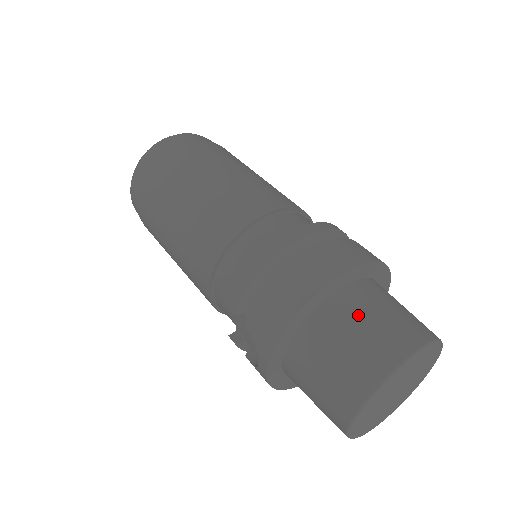
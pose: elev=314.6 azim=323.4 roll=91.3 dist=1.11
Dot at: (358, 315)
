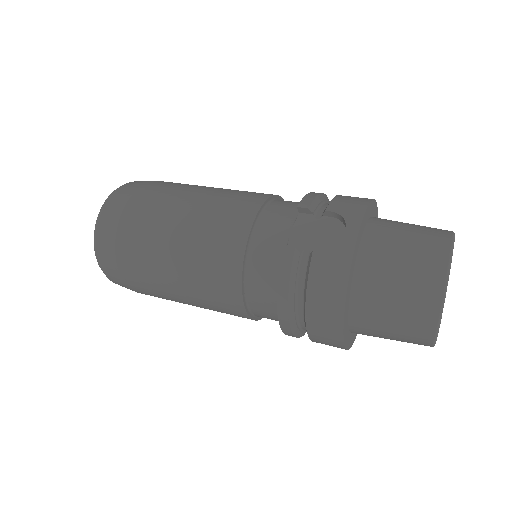
Dot at: occluded
